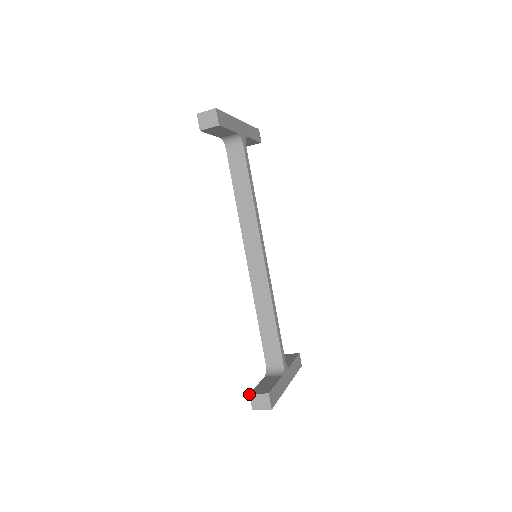
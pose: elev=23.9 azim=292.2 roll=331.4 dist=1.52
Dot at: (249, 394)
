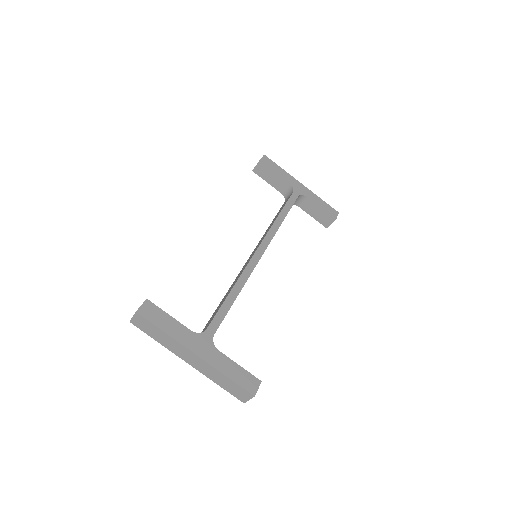
Dot at: occluded
